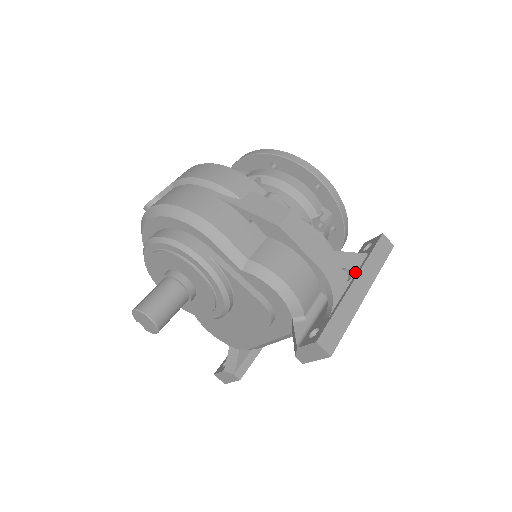
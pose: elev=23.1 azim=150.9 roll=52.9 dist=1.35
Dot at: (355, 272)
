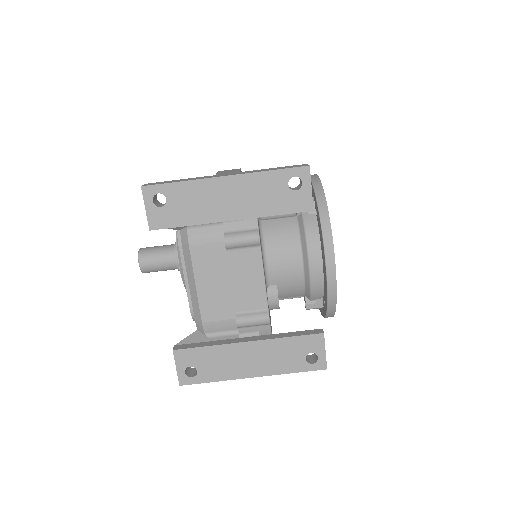
Dot at: occluded
